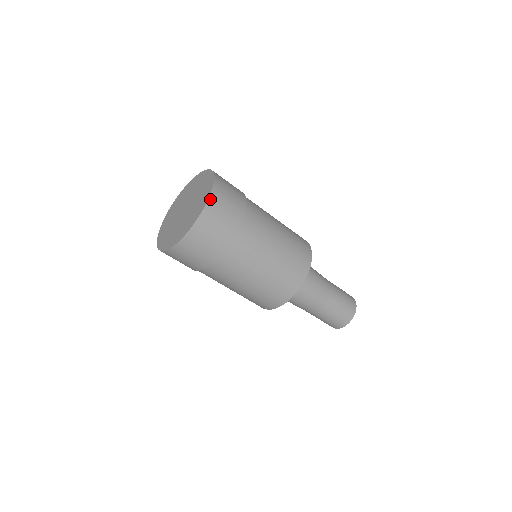
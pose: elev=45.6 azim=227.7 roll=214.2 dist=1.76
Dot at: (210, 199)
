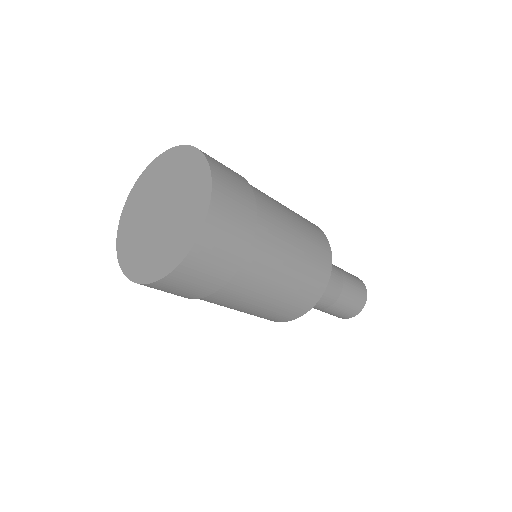
Dot at: (166, 278)
